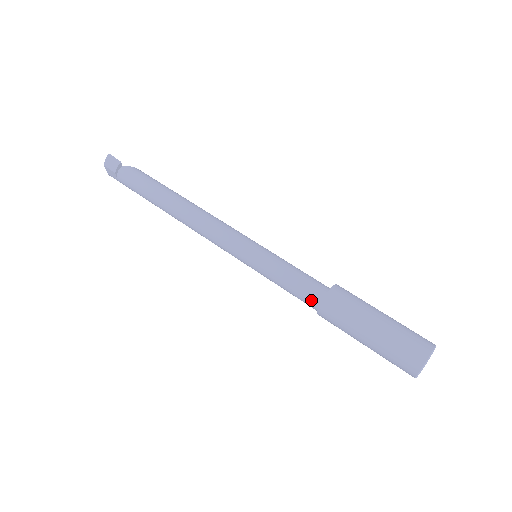
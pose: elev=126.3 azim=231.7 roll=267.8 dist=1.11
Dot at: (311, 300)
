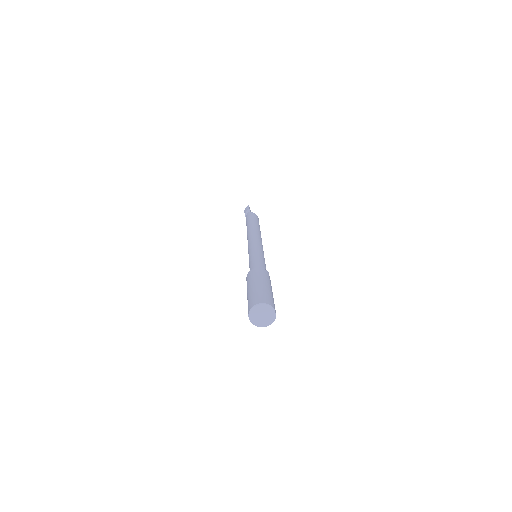
Dot at: occluded
